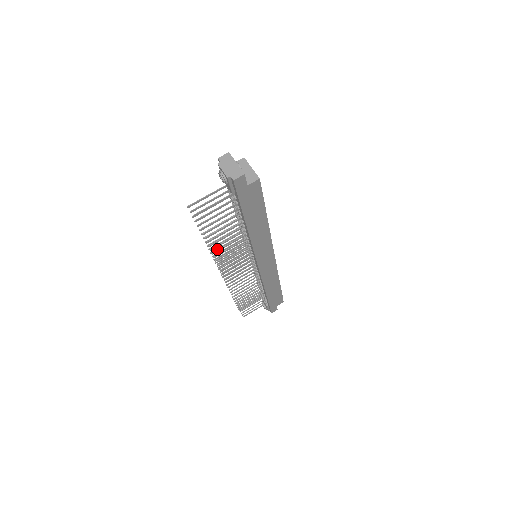
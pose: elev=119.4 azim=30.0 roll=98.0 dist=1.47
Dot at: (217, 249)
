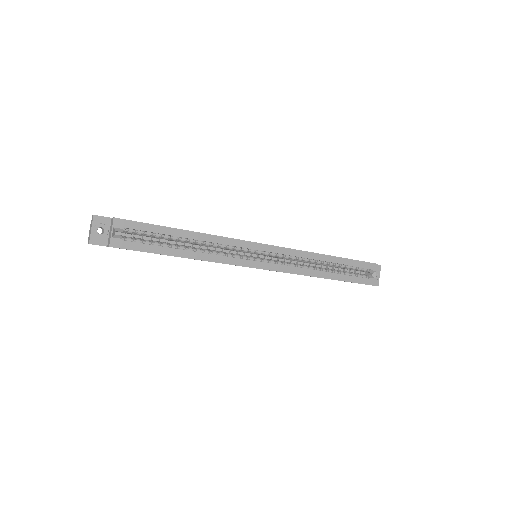
Dot at: occluded
